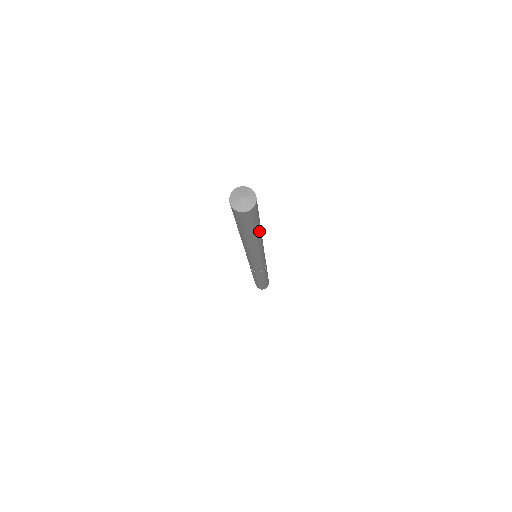
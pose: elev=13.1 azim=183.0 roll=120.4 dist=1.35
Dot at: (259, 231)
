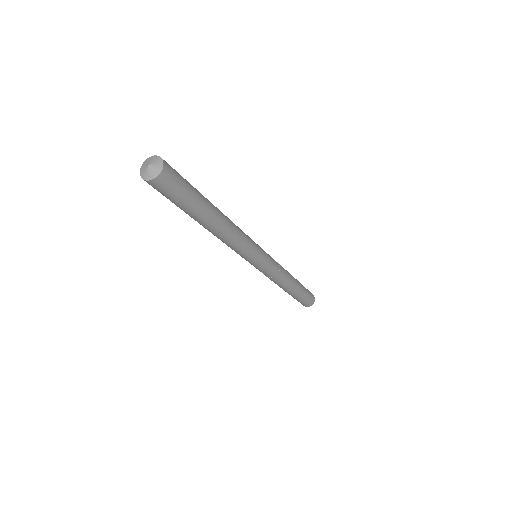
Dot at: (207, 217)
